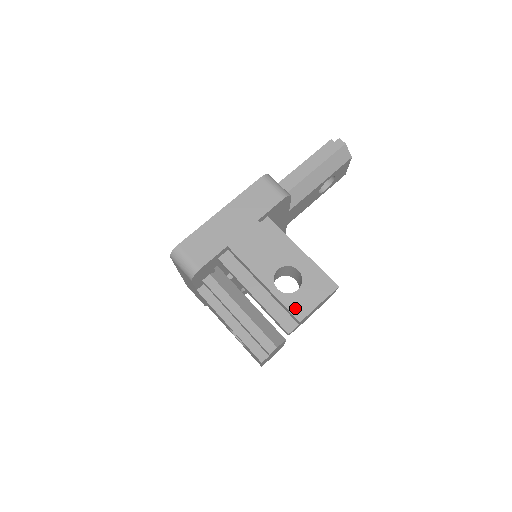
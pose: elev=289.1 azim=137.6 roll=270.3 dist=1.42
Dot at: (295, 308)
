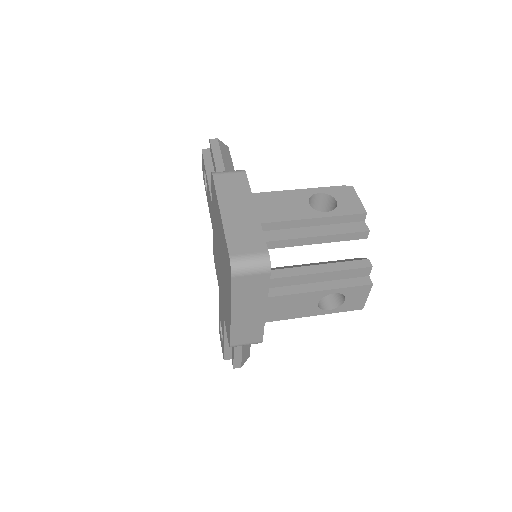
Dot at: (352, 210)
